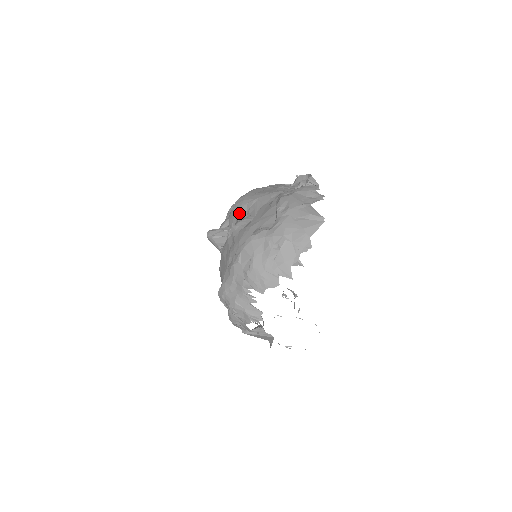
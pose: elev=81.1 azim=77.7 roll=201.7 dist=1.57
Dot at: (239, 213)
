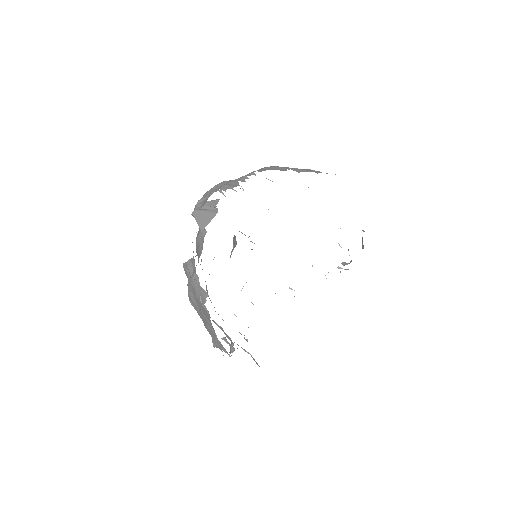
Dot at: occluded
